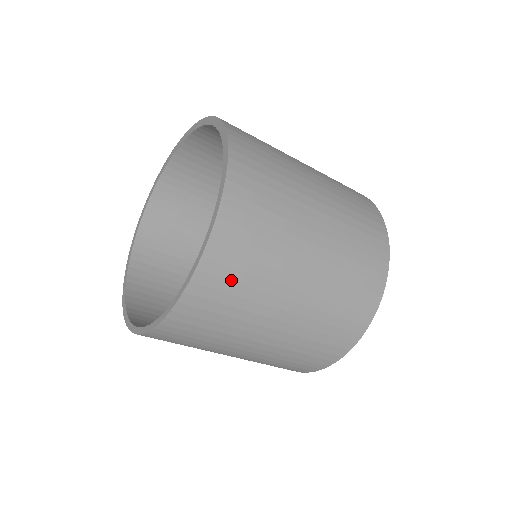
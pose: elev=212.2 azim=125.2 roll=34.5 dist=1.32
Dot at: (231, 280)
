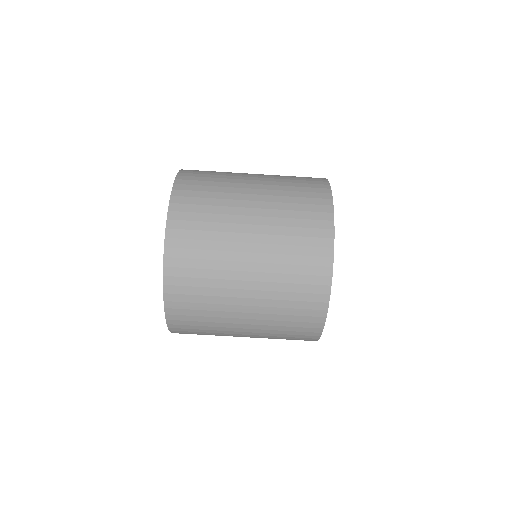
Dot at: (196, 212)
